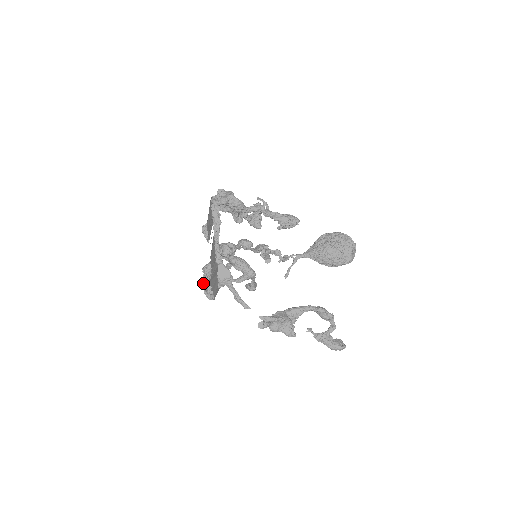
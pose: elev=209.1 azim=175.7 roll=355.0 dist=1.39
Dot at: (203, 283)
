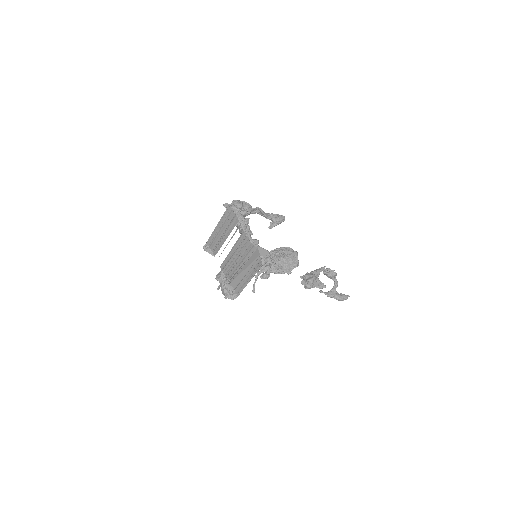
Dot at: (224, 287)
